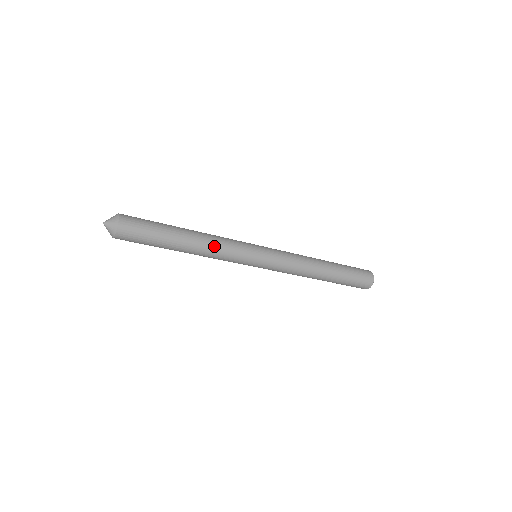
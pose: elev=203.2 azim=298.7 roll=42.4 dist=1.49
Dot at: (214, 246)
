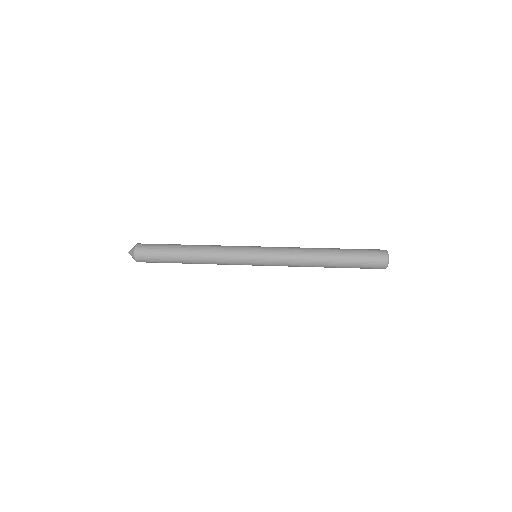
Dot at: occluded
